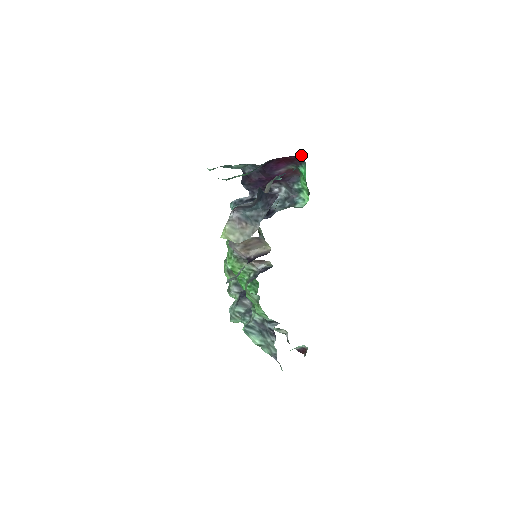
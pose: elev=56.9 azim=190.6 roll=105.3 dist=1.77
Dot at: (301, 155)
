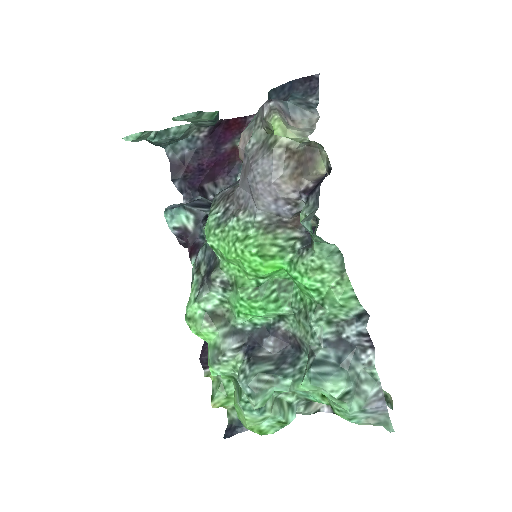
Dot at: (253, 114)
